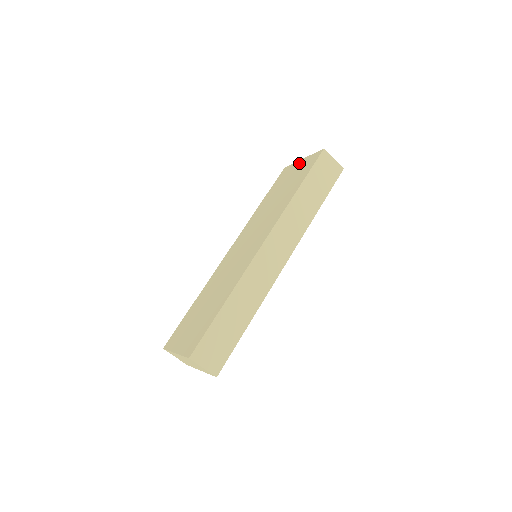
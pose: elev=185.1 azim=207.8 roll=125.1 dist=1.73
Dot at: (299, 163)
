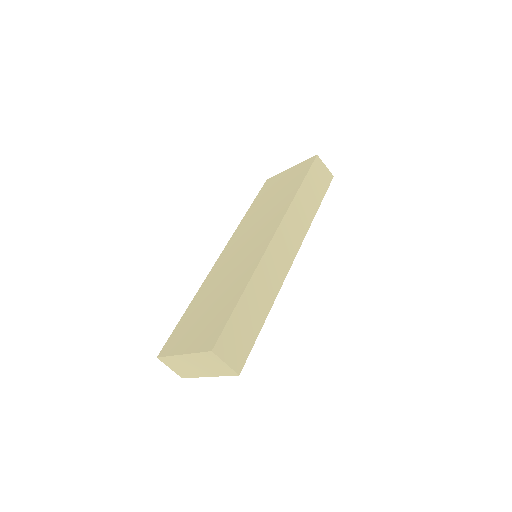
Dot at: (287, 172)
